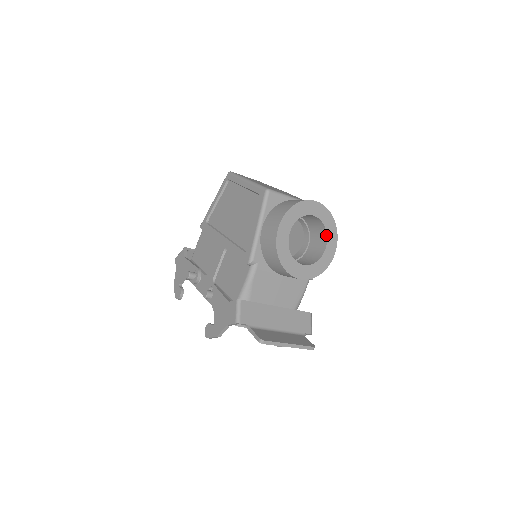
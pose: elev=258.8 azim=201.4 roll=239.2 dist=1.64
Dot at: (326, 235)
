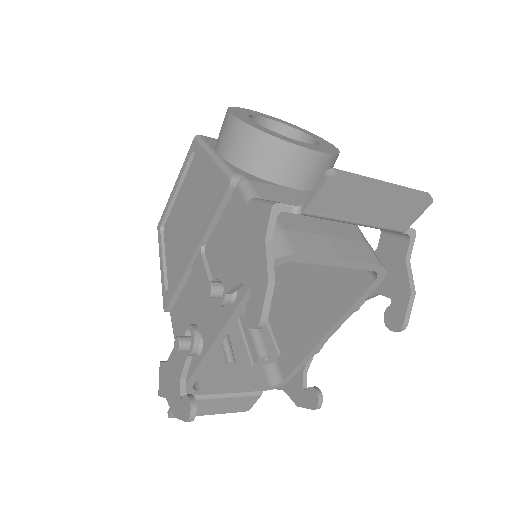
Dot at: (303, 134)
